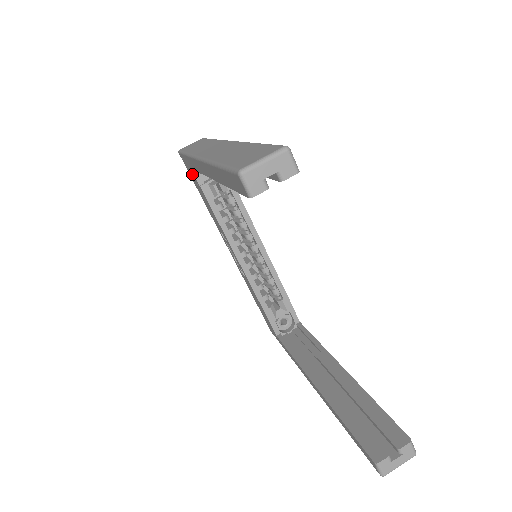
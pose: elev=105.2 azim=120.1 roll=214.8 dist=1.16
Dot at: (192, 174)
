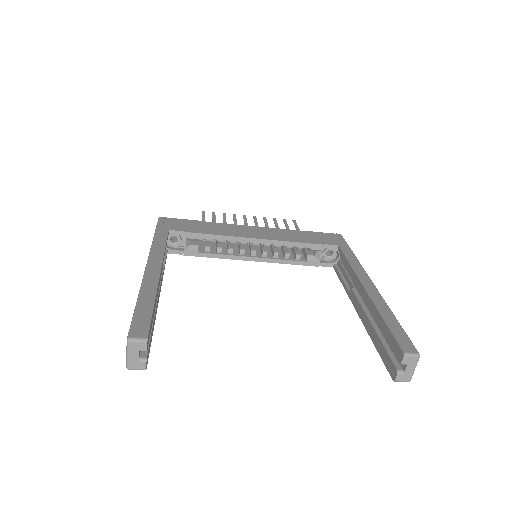
Dot at: occluded
